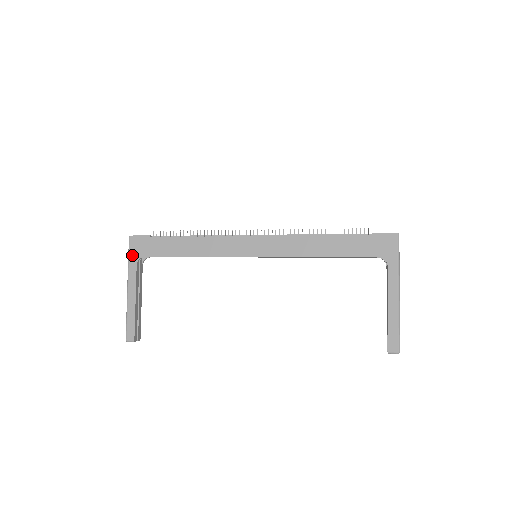
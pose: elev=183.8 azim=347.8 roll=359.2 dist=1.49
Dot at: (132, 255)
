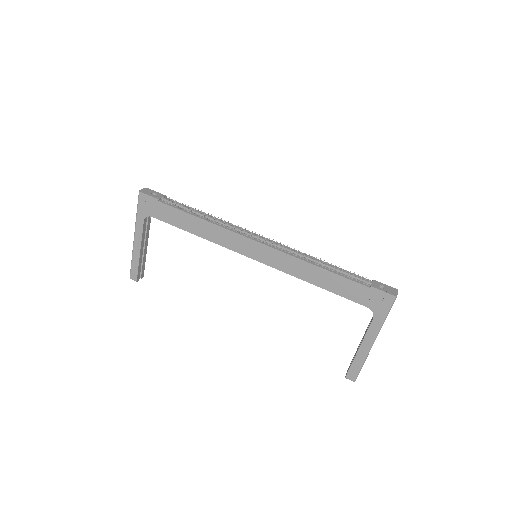
Dot at: (140, 211)
